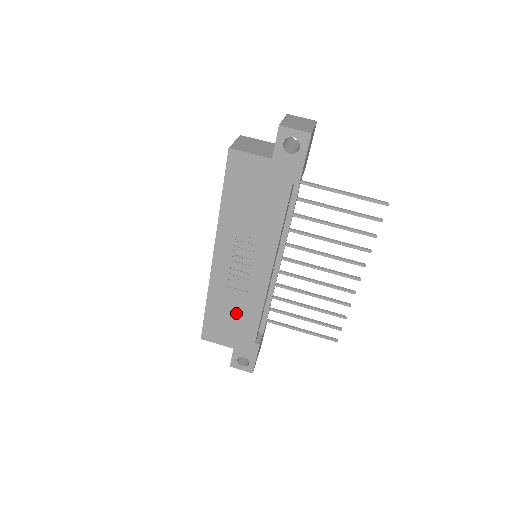
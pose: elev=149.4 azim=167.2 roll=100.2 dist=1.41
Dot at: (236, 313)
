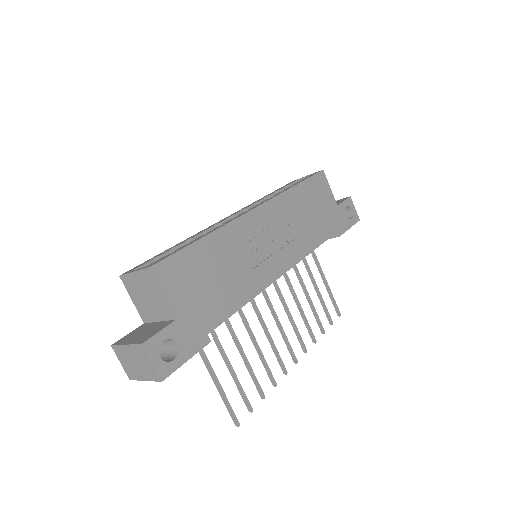
Dot at: (223, 278)
